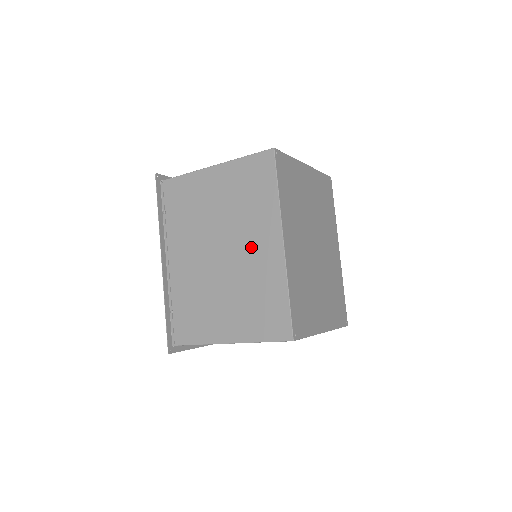
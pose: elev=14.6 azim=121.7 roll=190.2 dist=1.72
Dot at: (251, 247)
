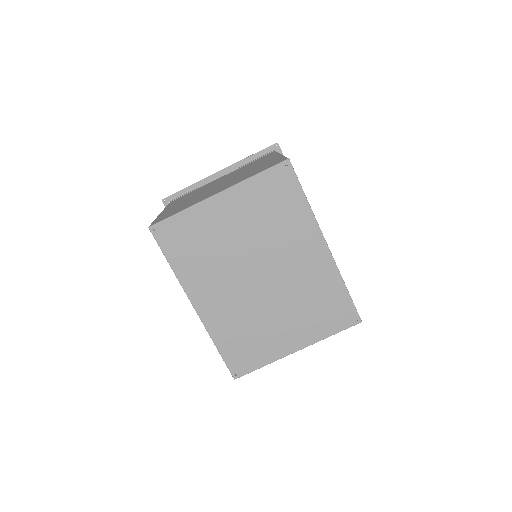
Dot at: occluded
